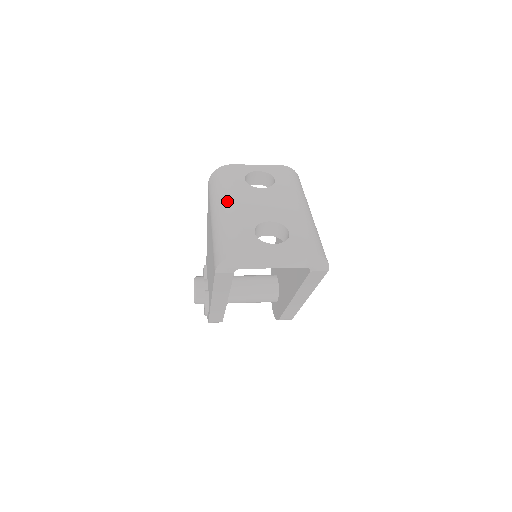
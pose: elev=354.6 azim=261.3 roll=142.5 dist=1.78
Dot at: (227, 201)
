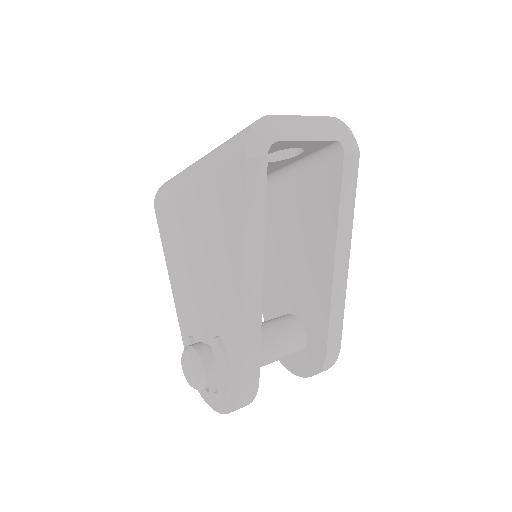
Dot at: occluded
